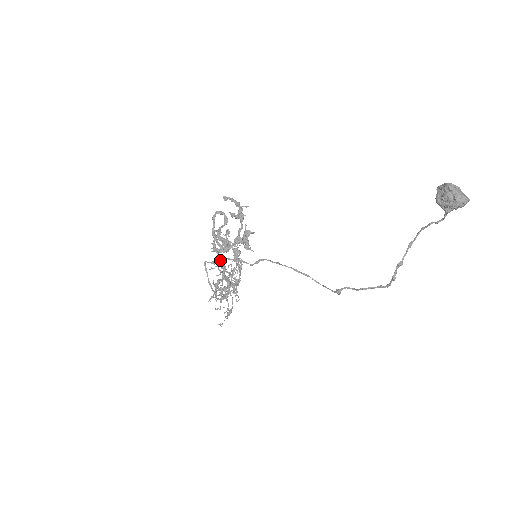
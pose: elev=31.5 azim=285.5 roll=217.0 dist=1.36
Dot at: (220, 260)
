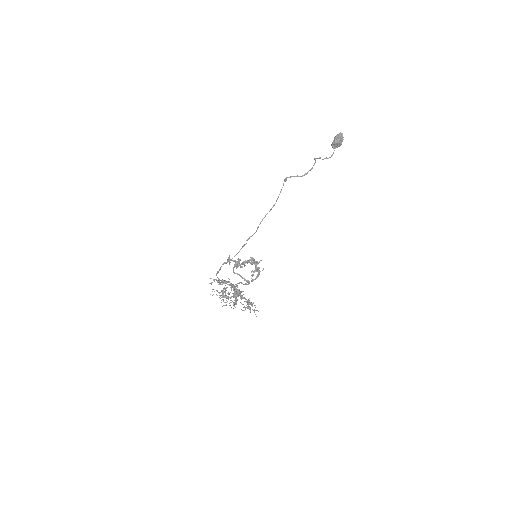
Dot at: (230, 260)
